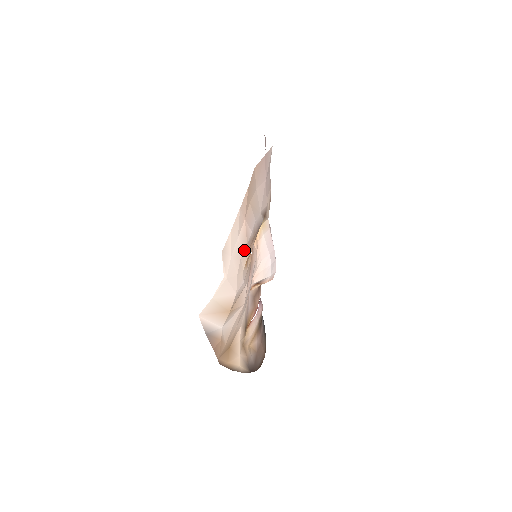
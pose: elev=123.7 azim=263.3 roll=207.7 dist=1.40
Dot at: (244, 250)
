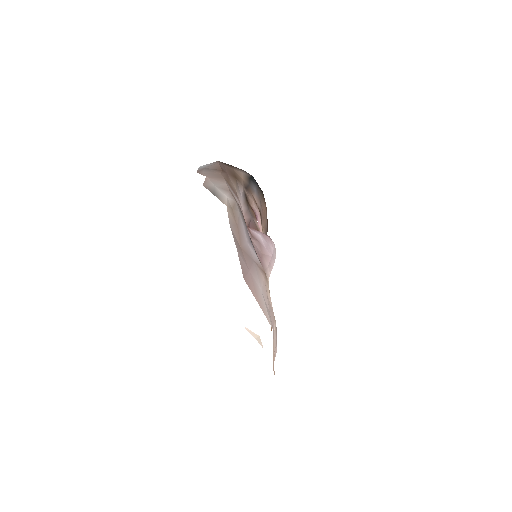
Dot at: occluded
